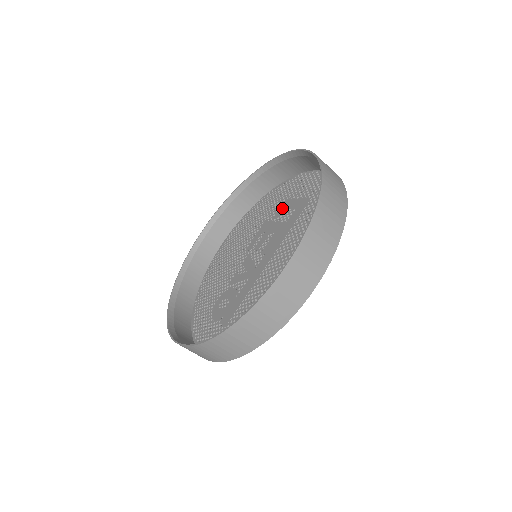
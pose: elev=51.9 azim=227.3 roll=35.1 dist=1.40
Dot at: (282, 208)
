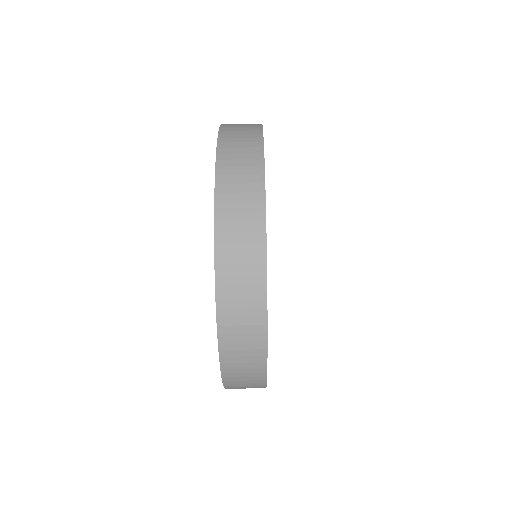
Dot at: occluded
